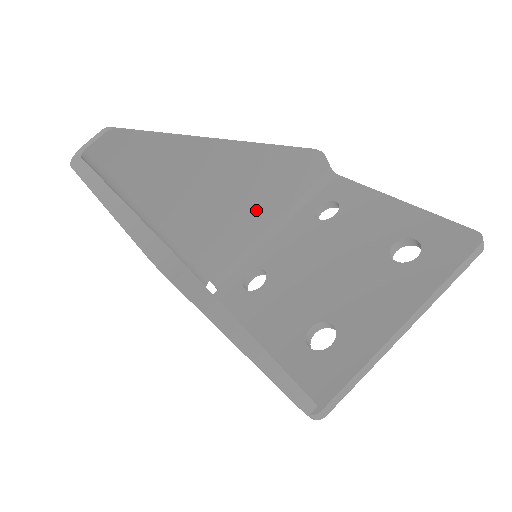
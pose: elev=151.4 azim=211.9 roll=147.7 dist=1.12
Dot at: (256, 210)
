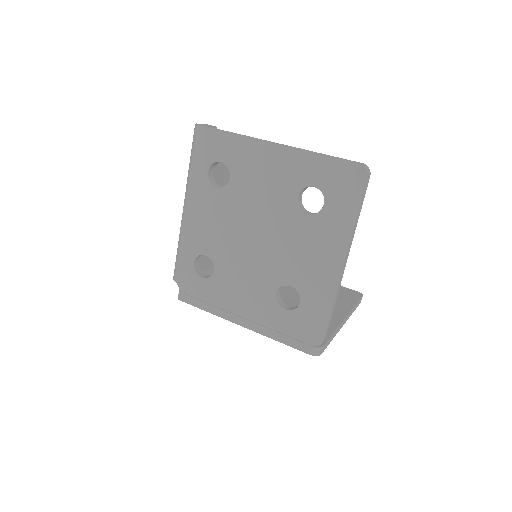
Dot at: occluded
